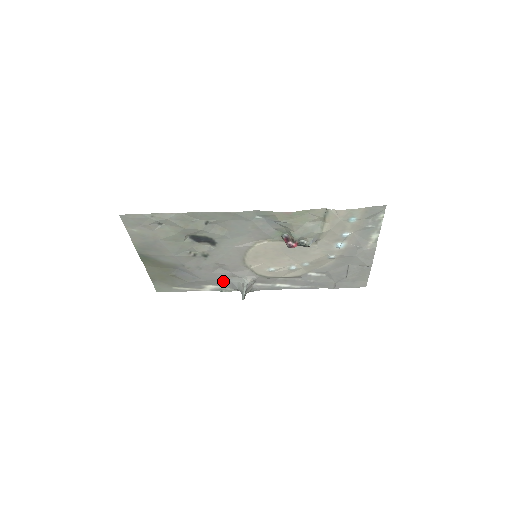
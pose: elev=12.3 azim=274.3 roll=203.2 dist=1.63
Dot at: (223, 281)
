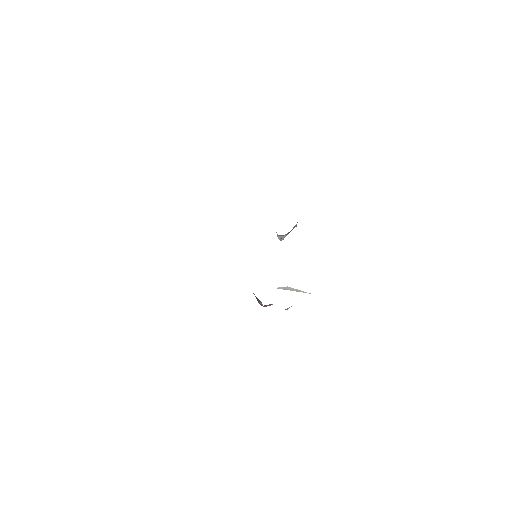
Dot at: occluded
